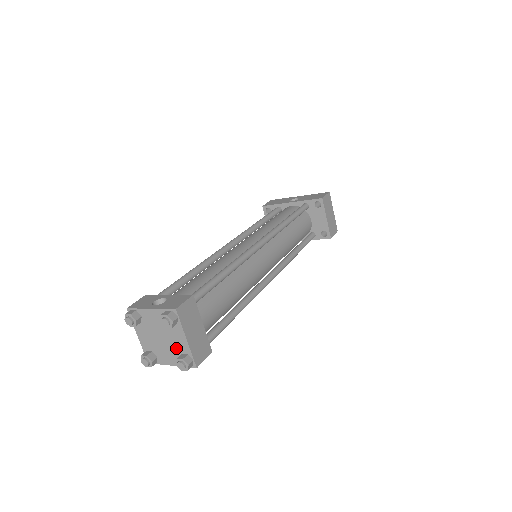
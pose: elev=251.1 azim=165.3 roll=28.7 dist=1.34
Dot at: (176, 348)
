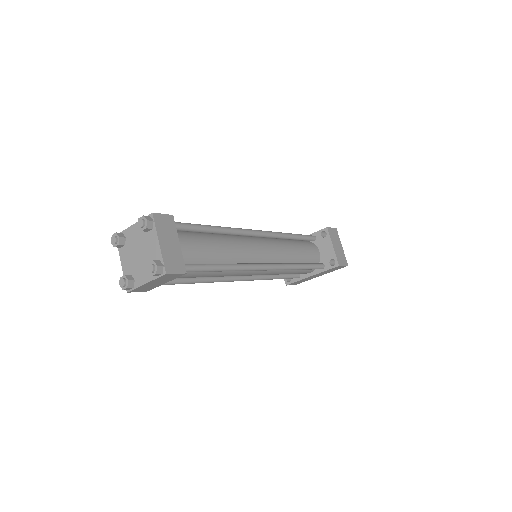
Dot at: (150, 259)
